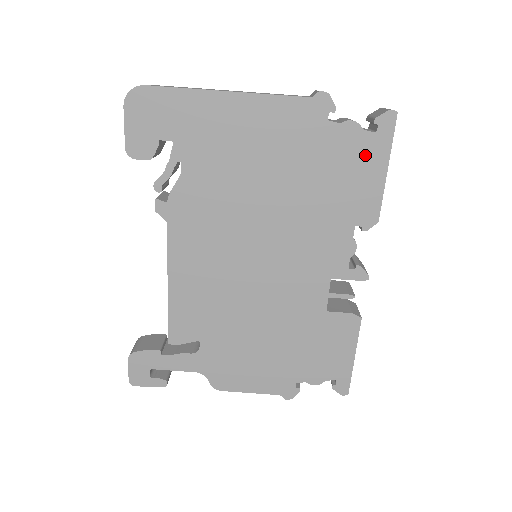
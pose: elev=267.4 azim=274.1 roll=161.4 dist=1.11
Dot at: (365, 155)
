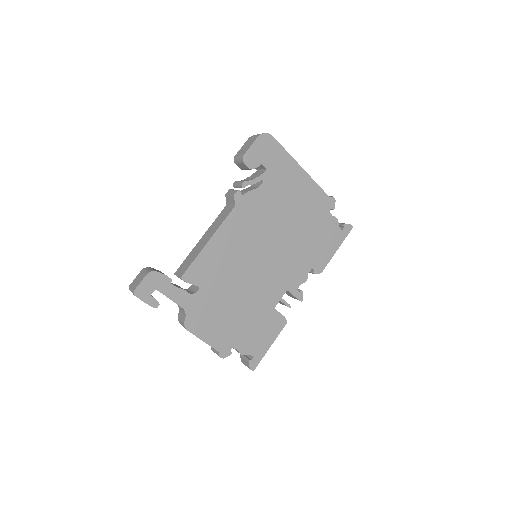
Dot at: (333, 237)
